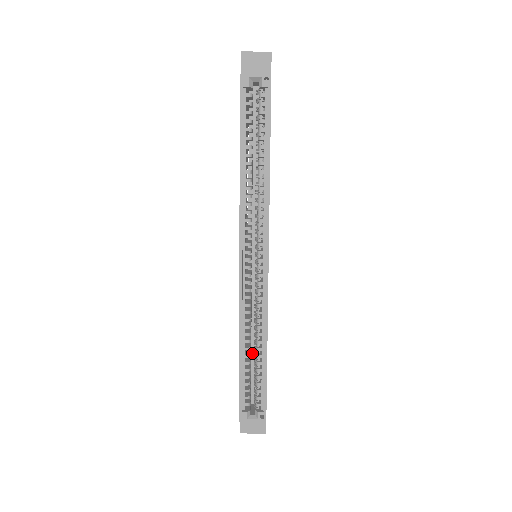
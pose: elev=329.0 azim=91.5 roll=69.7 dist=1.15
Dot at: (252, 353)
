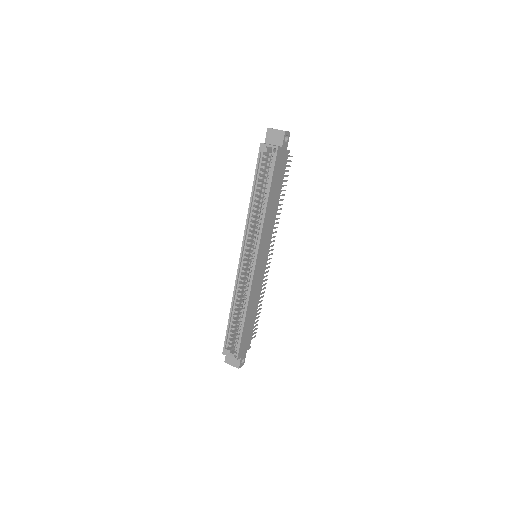
Dot at: occluded
